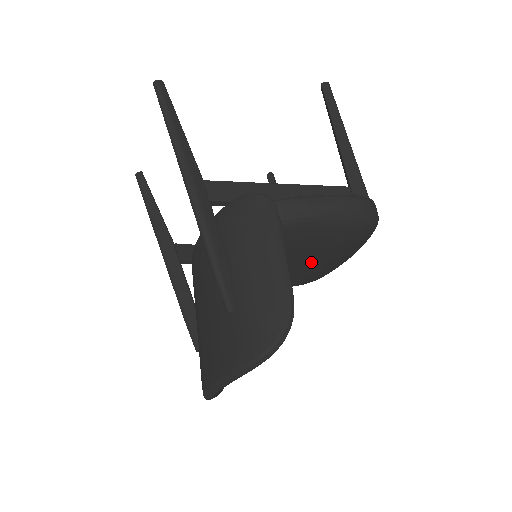
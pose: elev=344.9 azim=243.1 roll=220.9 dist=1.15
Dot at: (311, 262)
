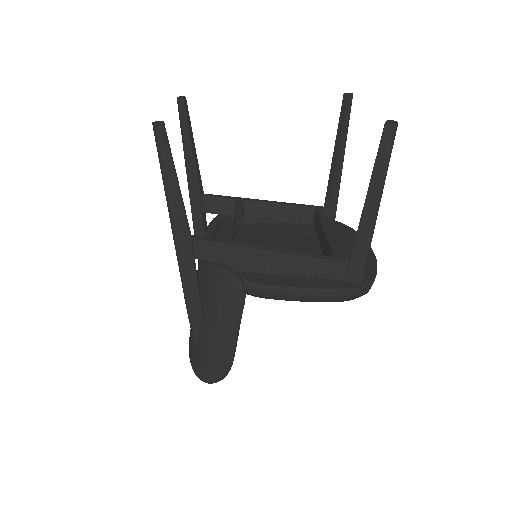
Dot at: occluded
